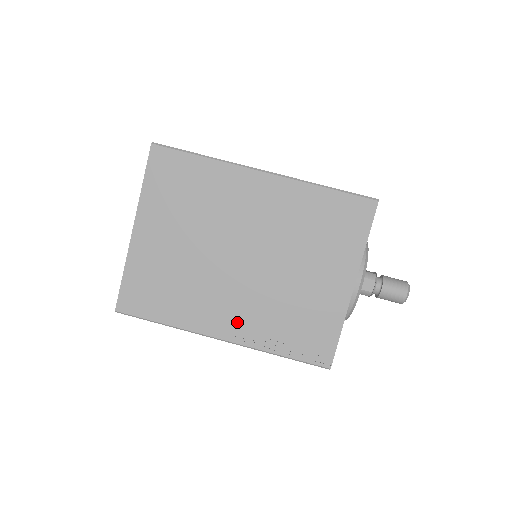
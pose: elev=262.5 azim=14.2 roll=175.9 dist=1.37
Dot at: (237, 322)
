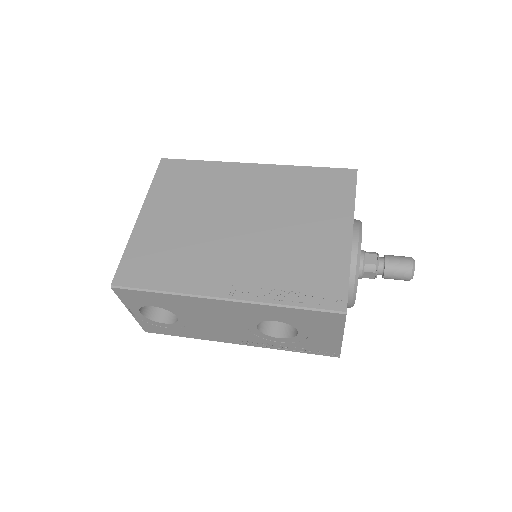
Dot at: (239, 279)
